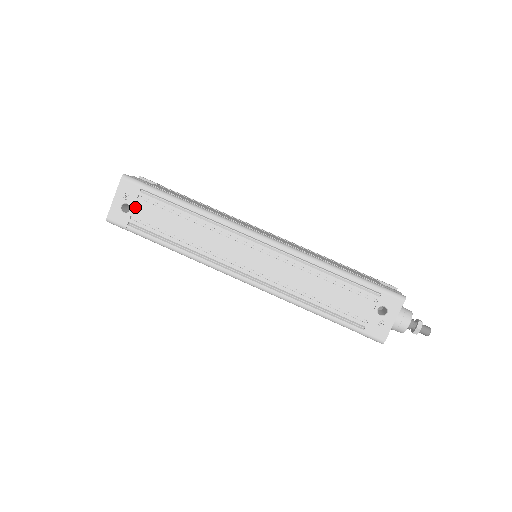
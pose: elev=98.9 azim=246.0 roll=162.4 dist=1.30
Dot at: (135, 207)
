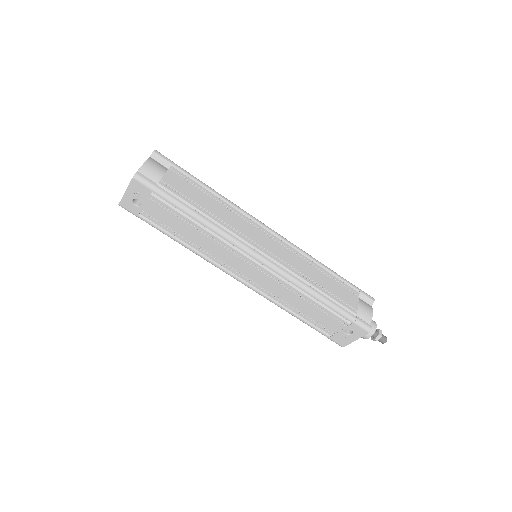
Dot at: (146, 204)
